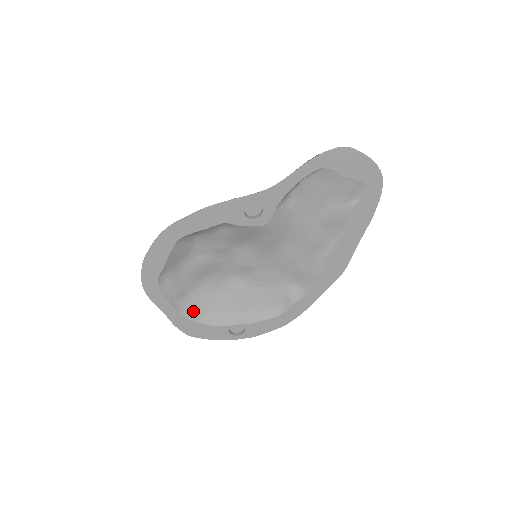
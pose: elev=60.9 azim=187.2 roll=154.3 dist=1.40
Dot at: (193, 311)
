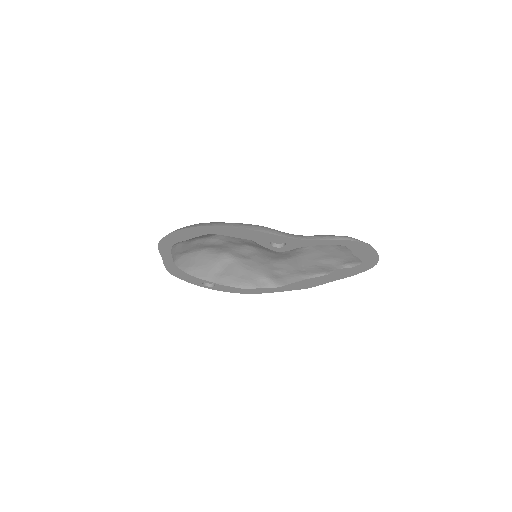
Dot at: (185, 263)
